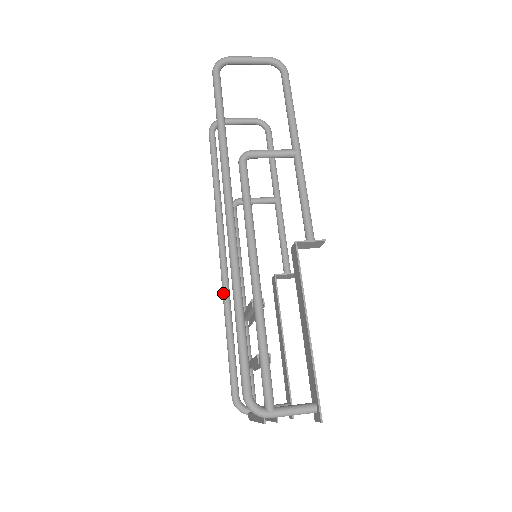
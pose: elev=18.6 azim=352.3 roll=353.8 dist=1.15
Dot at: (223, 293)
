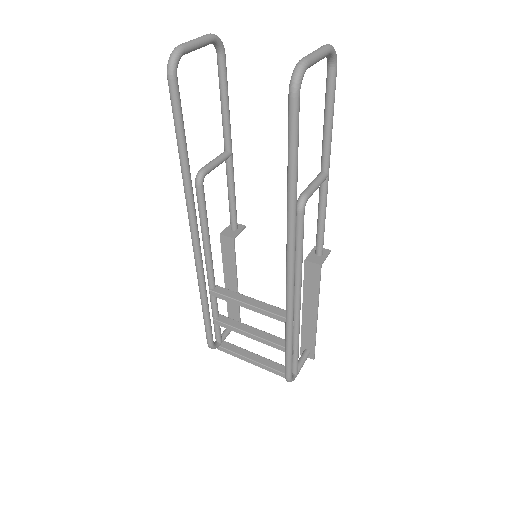
Dot at: (201, 277)
